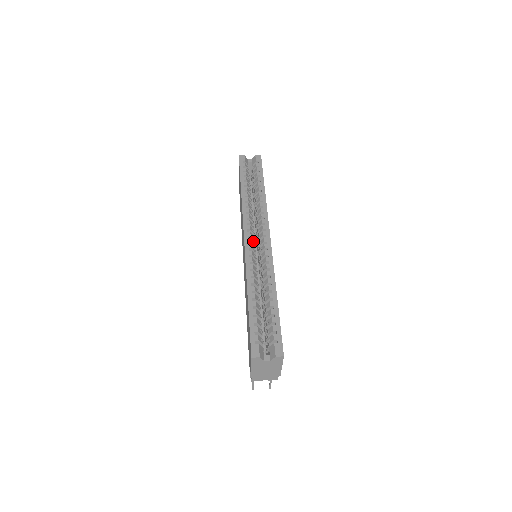
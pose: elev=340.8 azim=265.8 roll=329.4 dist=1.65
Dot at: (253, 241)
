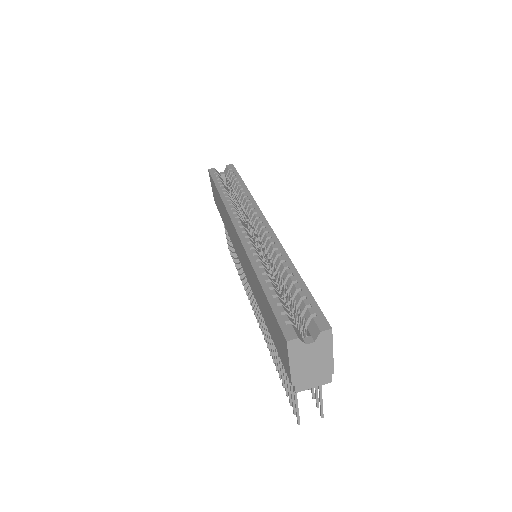
Dot at: (248, 232)
